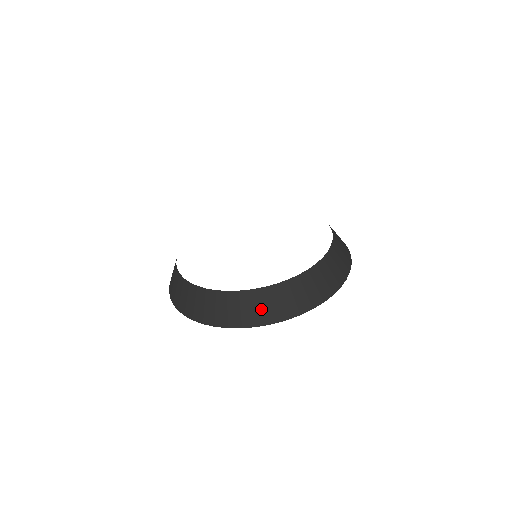
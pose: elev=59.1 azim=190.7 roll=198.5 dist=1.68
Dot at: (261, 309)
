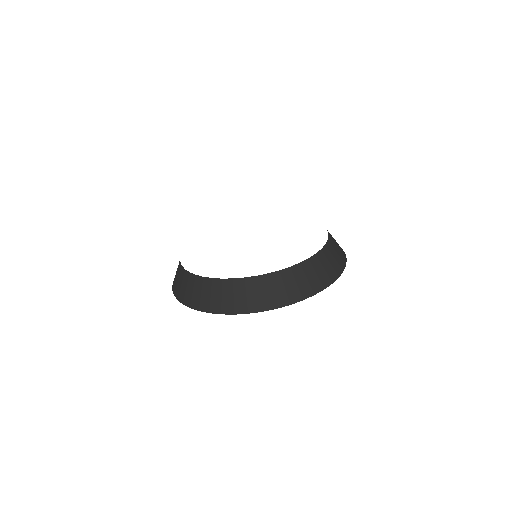
Dot at: (302, 283)
